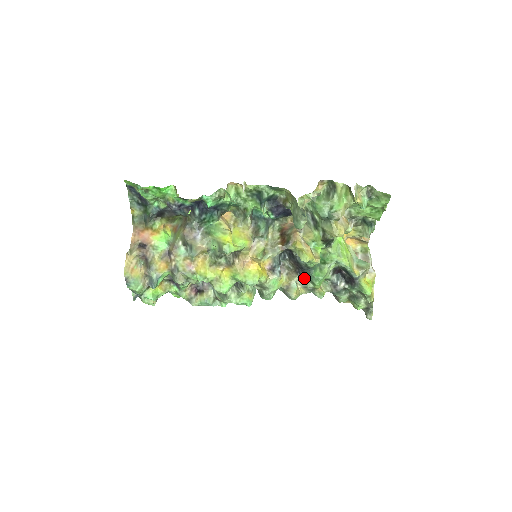
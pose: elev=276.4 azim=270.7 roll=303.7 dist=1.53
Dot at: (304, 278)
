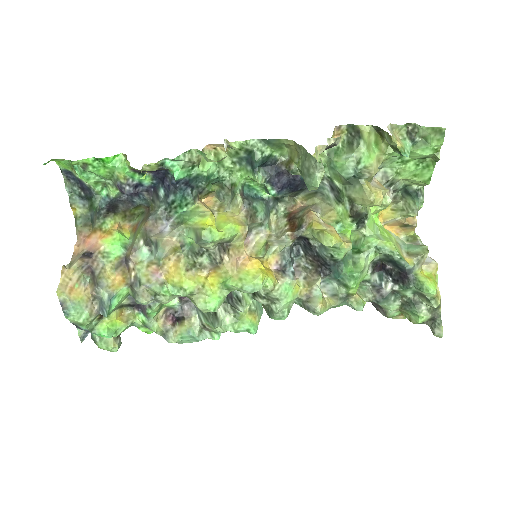
Dot at: (331, 281)
